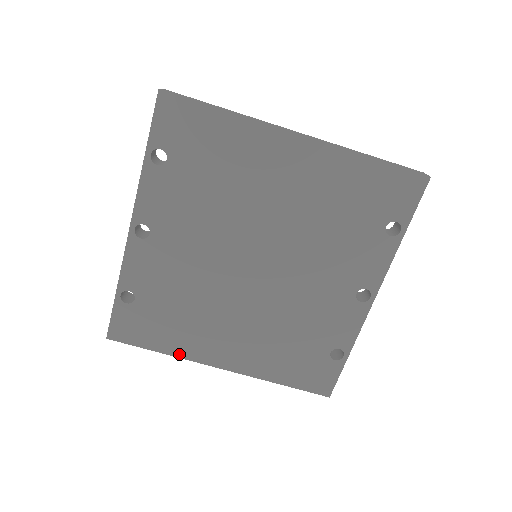
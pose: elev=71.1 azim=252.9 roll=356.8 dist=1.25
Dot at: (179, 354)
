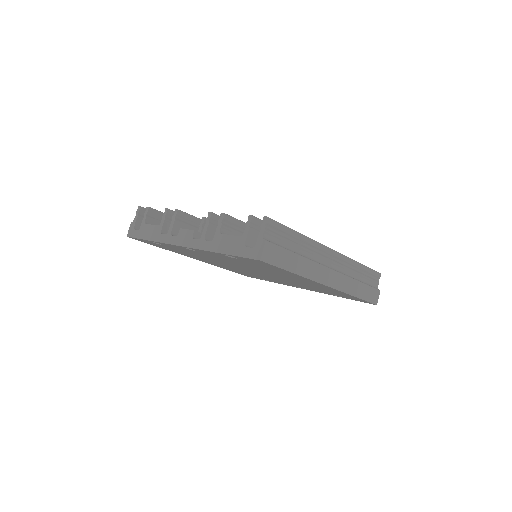
Dot at: occluded
